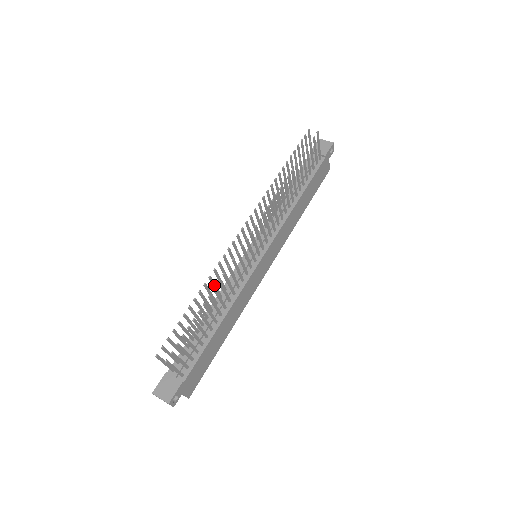
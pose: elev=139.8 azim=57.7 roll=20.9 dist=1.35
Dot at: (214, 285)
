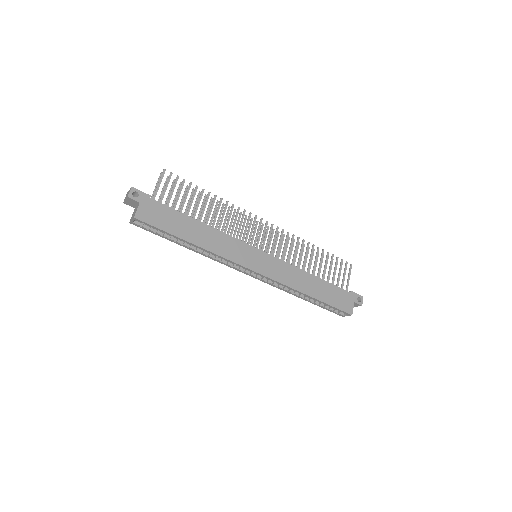
Dot at: (220, 215)
